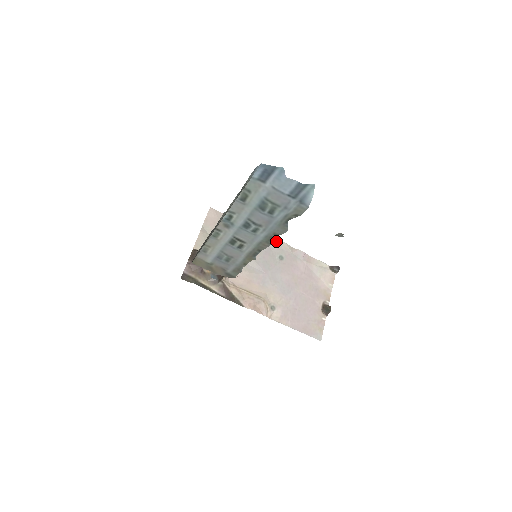
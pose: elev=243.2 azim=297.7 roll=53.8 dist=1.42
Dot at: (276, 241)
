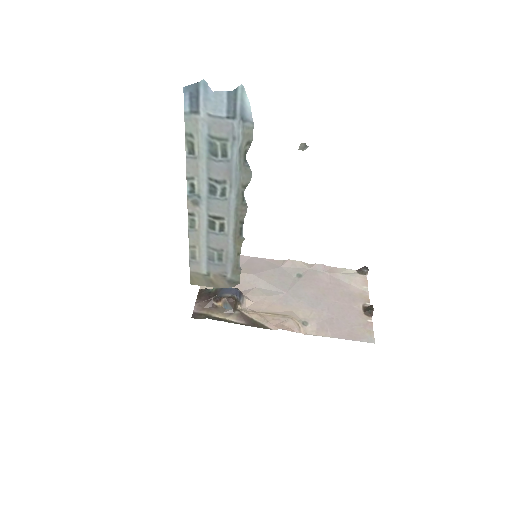
Dot at: (288, 262)
